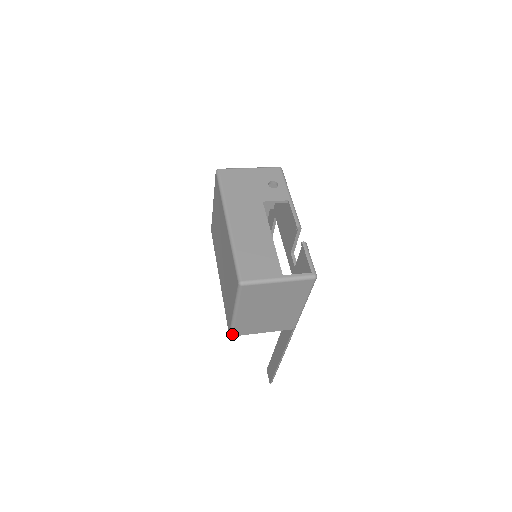
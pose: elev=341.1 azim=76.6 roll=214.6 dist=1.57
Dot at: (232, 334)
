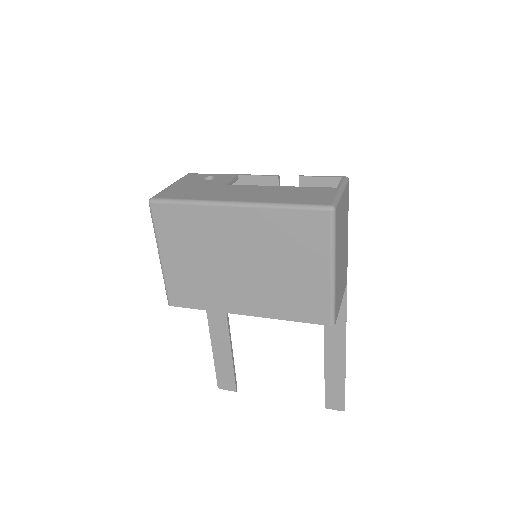
Dot at: (334, 320)
